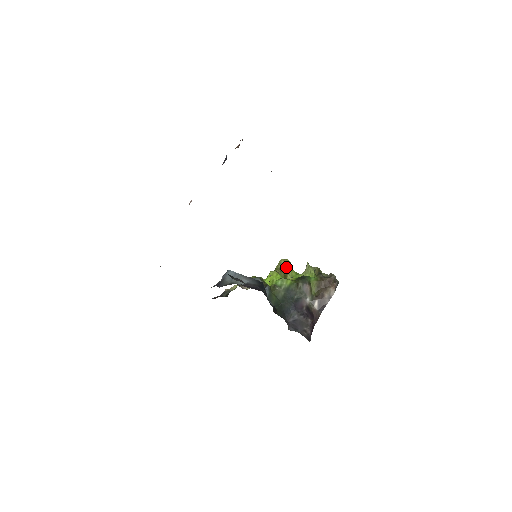
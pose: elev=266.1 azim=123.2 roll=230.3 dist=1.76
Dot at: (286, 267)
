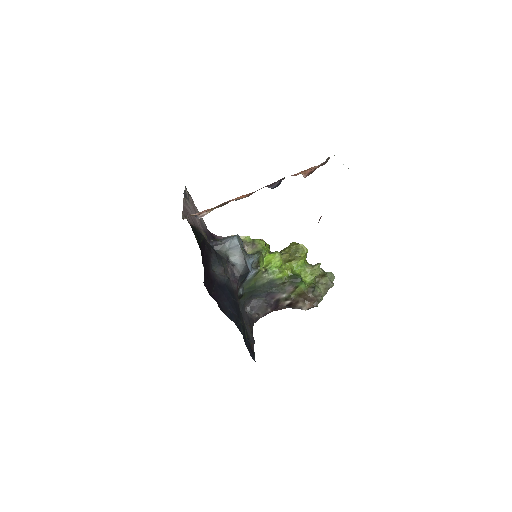
Dot at: (297, 255)
